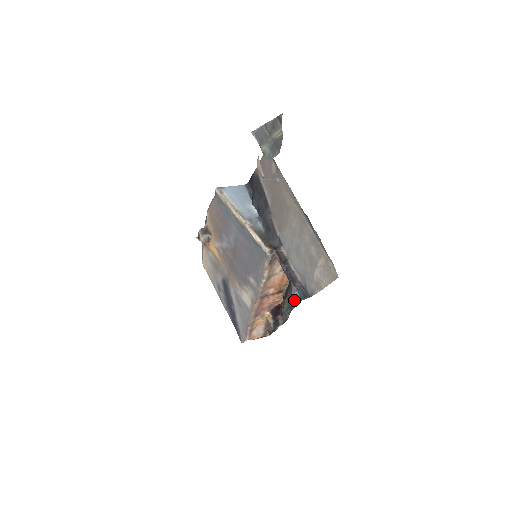
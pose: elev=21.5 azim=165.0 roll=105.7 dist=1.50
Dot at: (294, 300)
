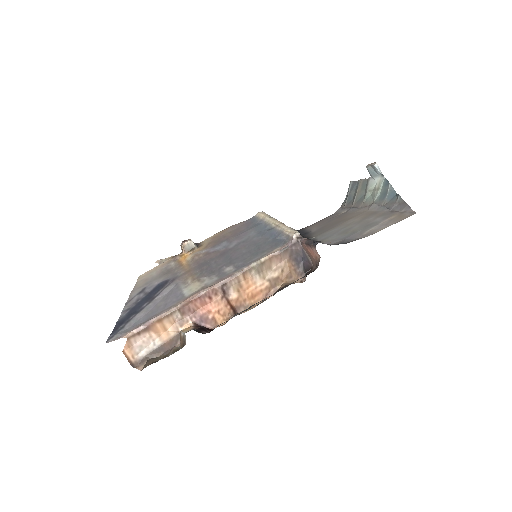
Dot at: occluded
